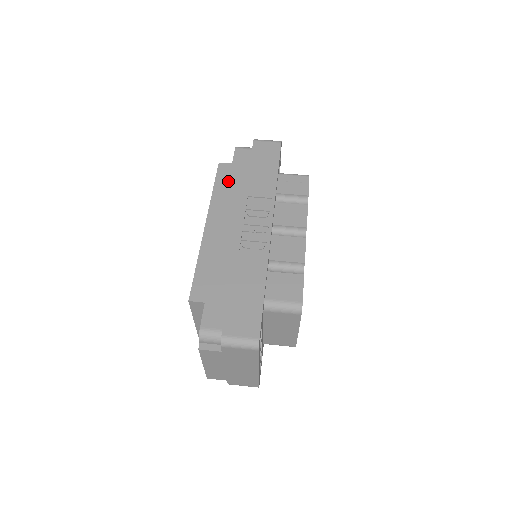
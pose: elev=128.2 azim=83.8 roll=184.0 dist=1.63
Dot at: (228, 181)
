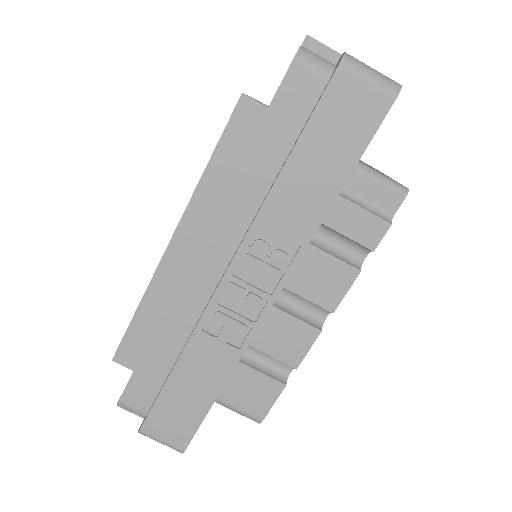
Dot at: (242, 156)
